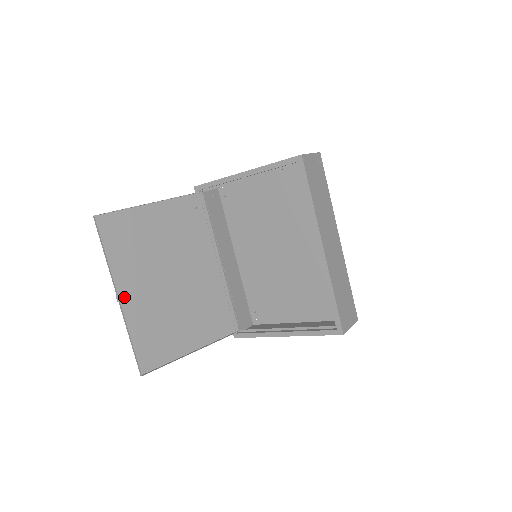
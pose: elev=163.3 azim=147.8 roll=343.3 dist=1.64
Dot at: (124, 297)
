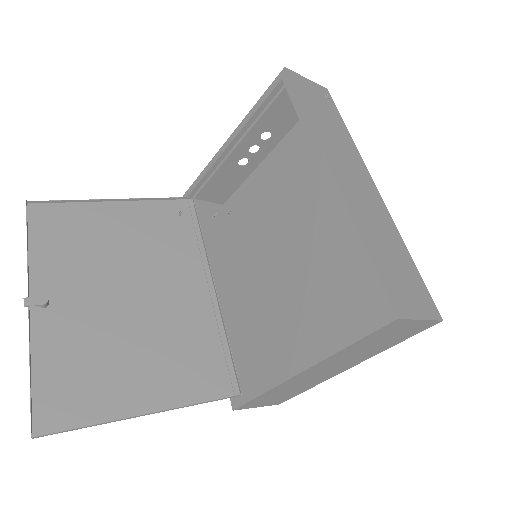
Dot at: (37, 302)
